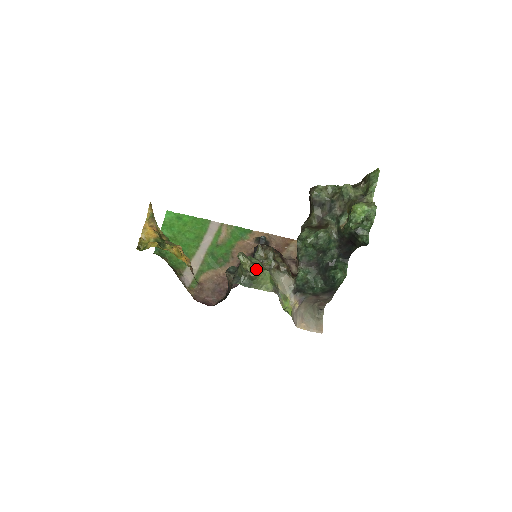
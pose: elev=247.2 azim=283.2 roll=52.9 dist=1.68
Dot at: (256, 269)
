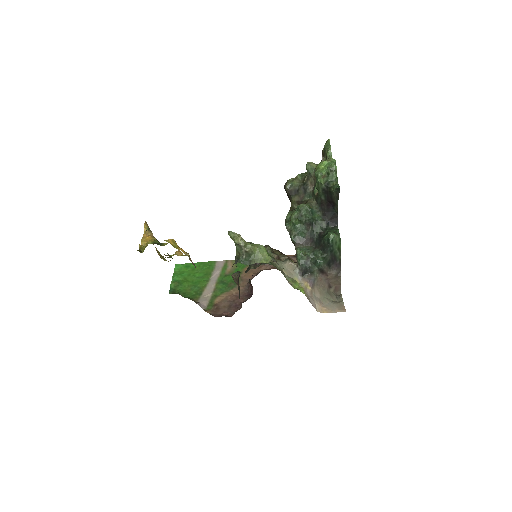
Dot at: (249, 244)
